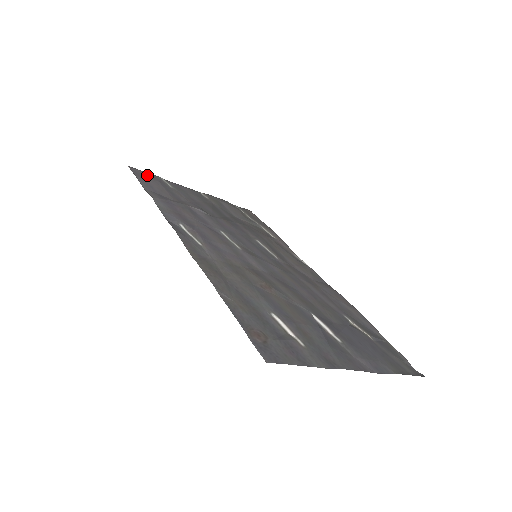
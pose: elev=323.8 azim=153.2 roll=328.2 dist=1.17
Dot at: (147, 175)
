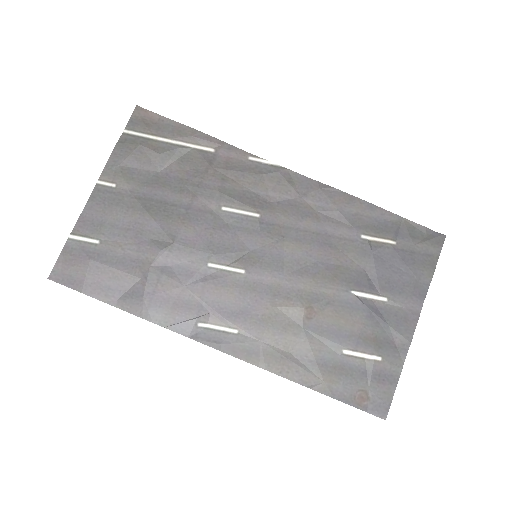
Dot at: (71, 265)
